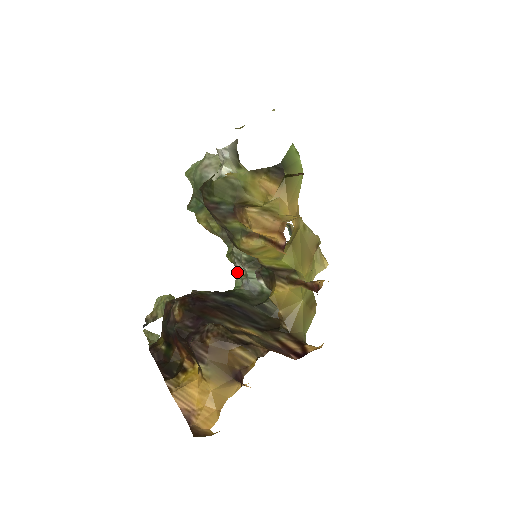
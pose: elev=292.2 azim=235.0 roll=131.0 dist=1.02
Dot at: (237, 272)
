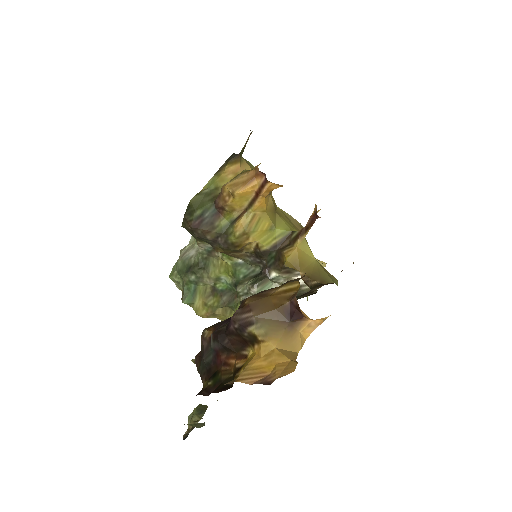
Dot at: occluded
